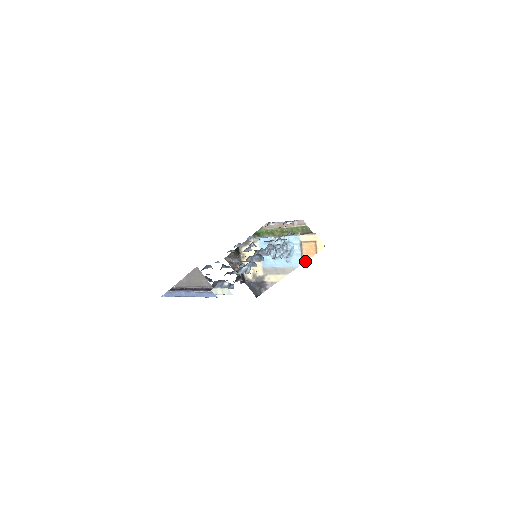
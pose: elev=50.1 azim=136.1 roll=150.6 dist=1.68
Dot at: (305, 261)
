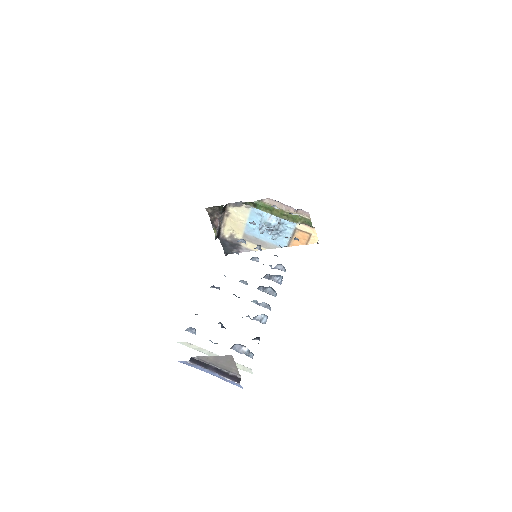
Dot at: (291, 246)
